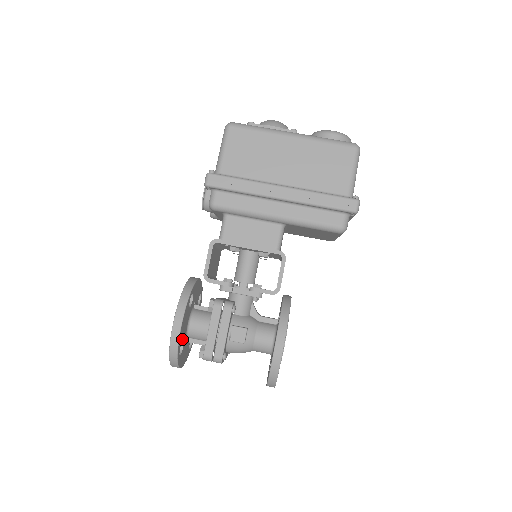
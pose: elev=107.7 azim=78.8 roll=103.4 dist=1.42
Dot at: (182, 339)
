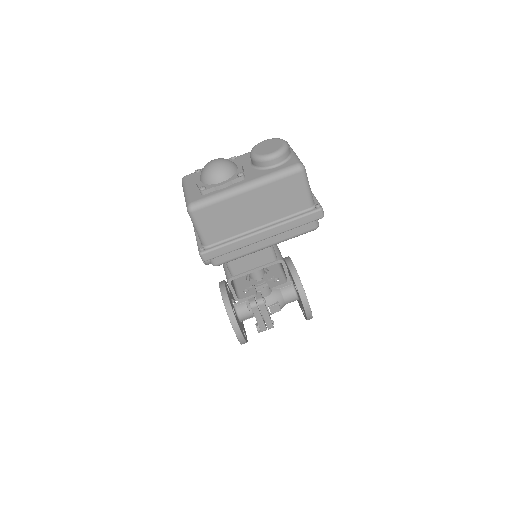
Dot at: (243, 332)
